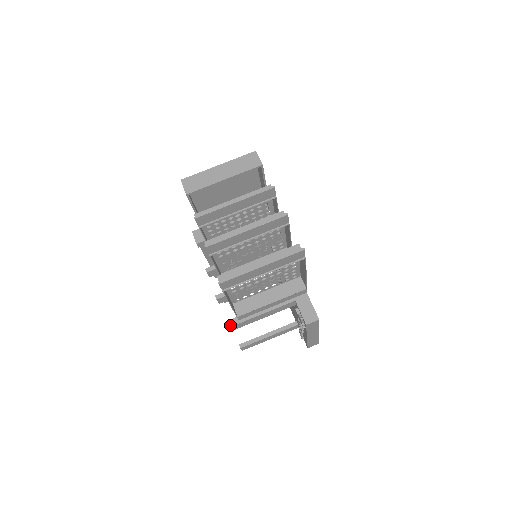
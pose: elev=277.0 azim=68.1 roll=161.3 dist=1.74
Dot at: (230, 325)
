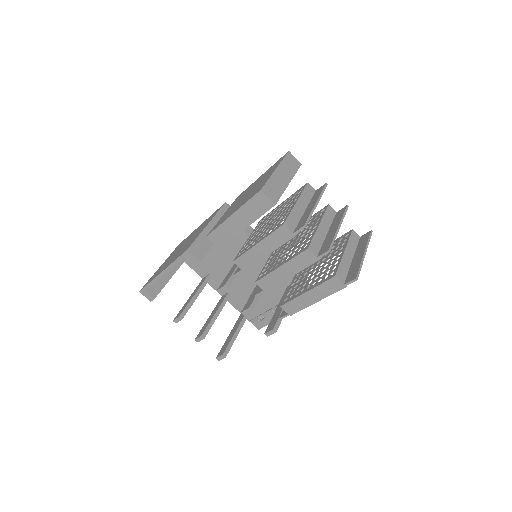
Dot at: (277, 328)
